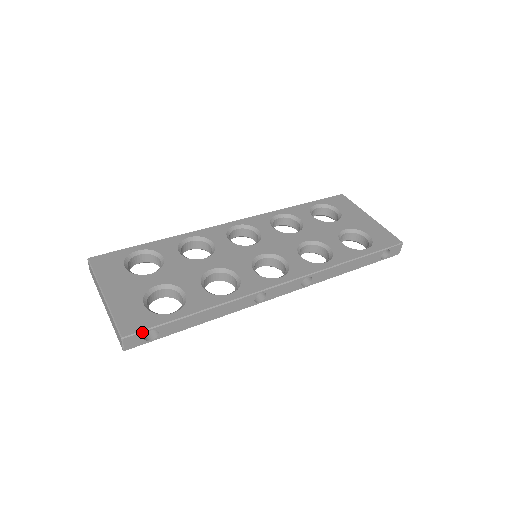
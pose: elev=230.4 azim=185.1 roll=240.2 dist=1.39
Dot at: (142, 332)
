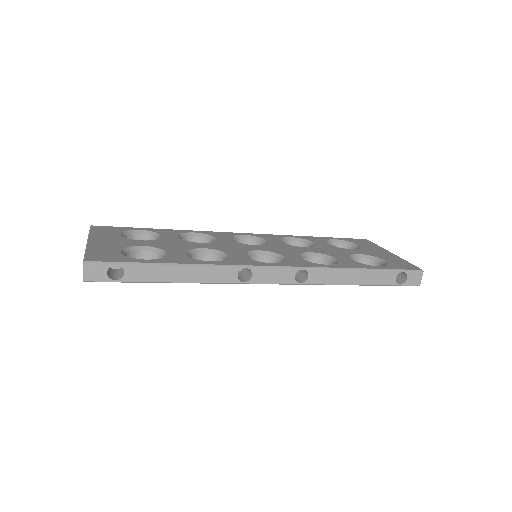
Dot at: (106, 263)
